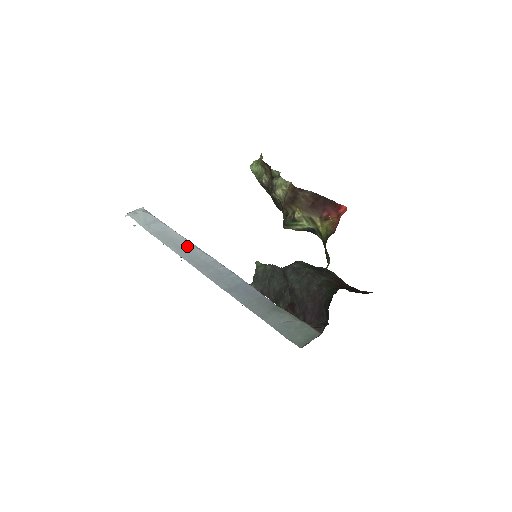
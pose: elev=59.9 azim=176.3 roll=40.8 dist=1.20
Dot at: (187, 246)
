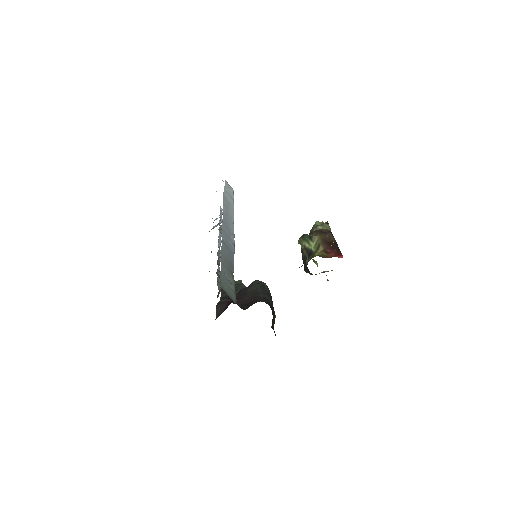
Dot at: (231, 217)
